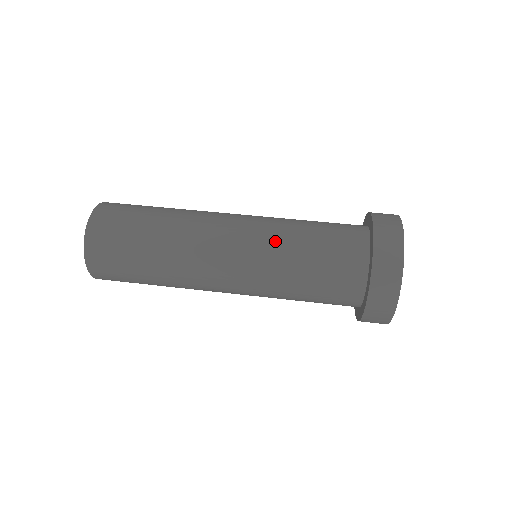
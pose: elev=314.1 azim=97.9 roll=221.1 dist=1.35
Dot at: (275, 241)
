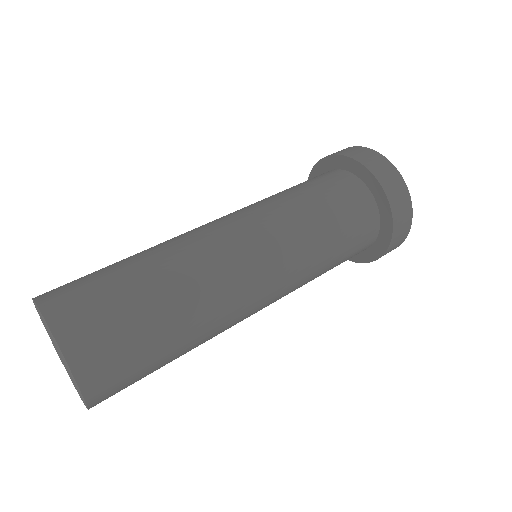
Dot at: (265, 202)
